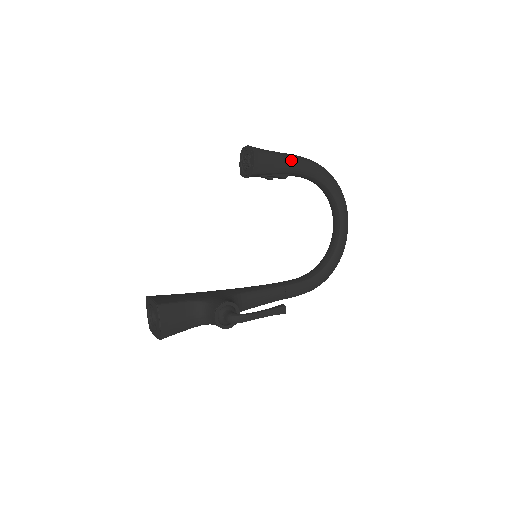
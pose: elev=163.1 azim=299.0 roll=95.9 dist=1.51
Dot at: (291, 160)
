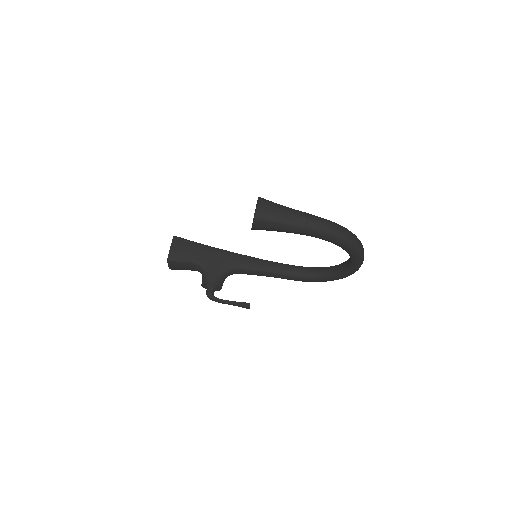
Dot at: (298, 230)
